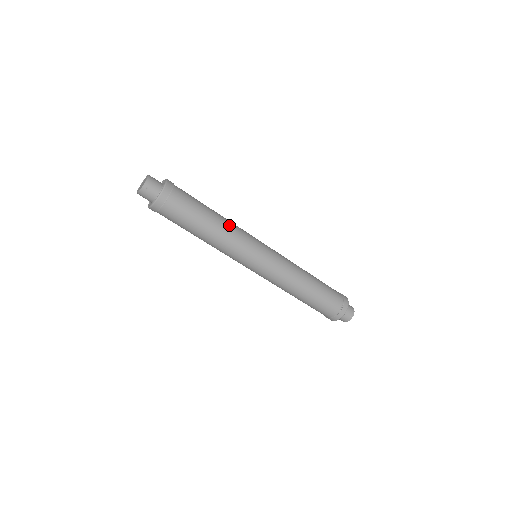
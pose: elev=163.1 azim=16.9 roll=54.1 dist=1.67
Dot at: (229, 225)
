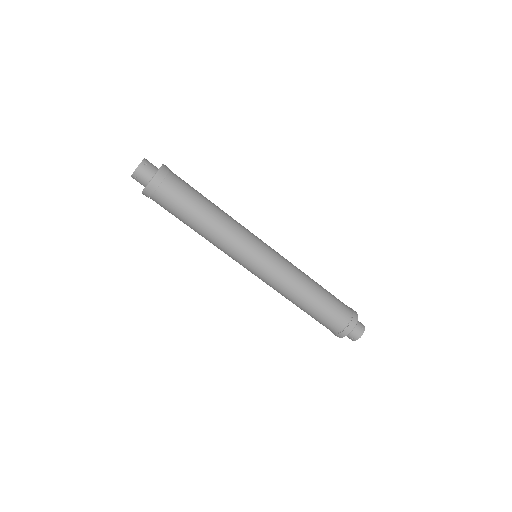
Dot at: (220, 229)
